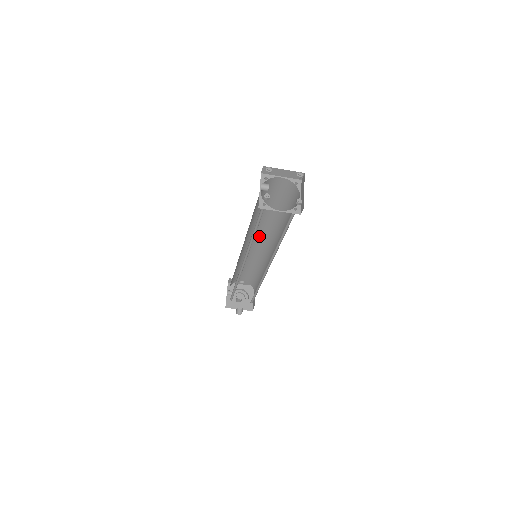
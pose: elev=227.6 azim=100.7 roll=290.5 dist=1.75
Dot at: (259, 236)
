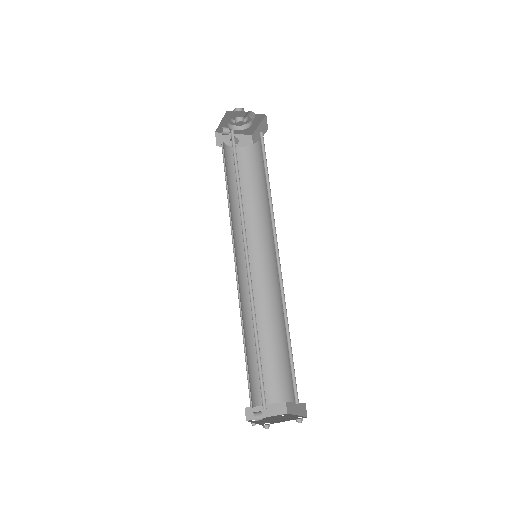
Dot at: occluded
